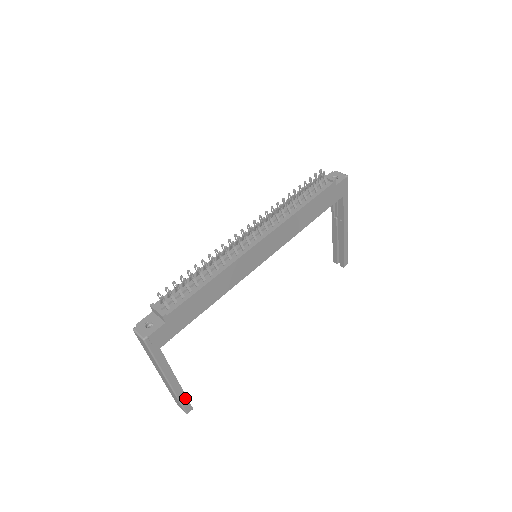
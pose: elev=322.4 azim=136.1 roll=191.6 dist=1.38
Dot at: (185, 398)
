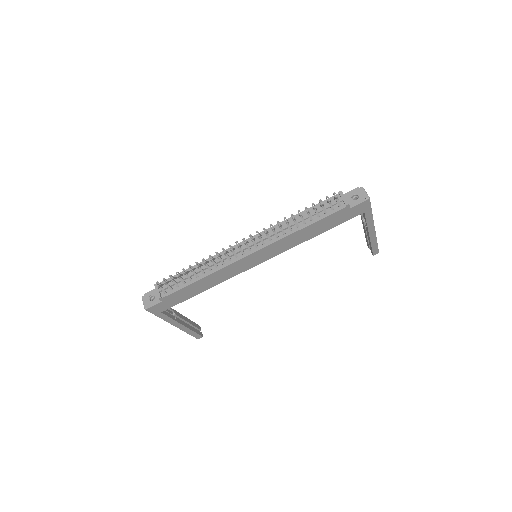
Dot at: (194, 332)
